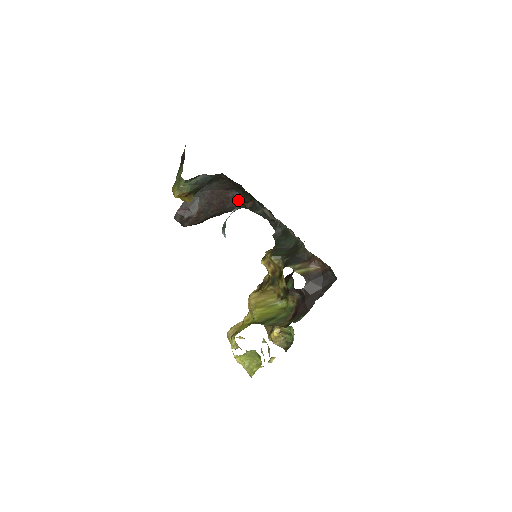
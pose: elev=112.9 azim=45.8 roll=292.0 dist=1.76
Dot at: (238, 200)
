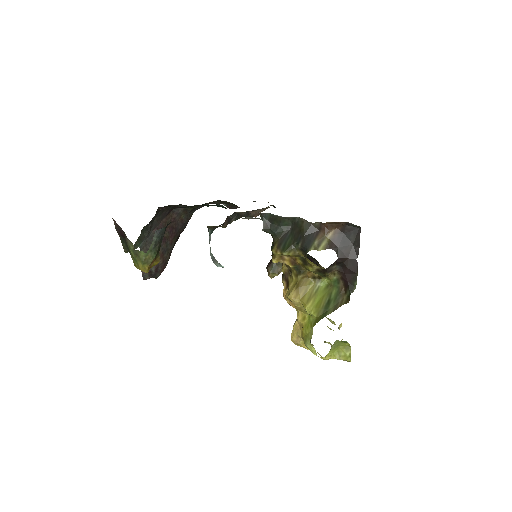
Dot at: (184, 214)
